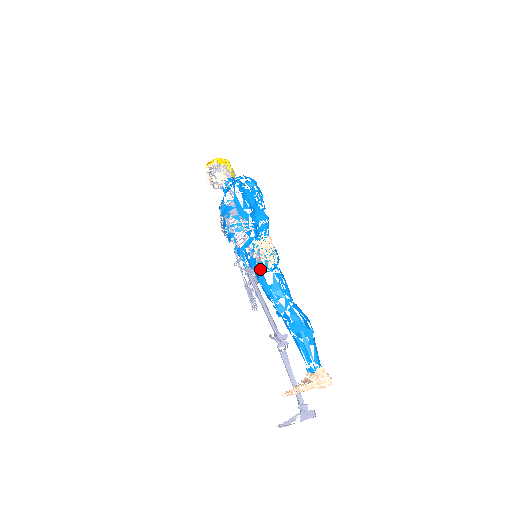
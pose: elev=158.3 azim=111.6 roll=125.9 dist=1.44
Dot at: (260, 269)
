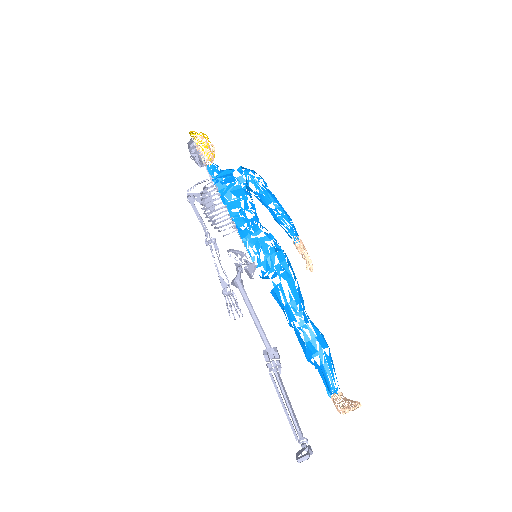
Dot at: occluded
